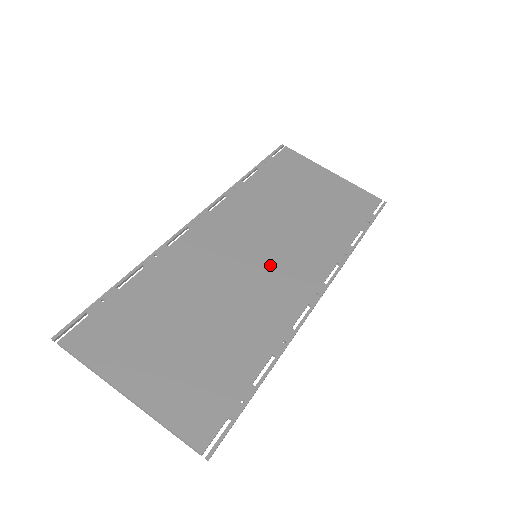
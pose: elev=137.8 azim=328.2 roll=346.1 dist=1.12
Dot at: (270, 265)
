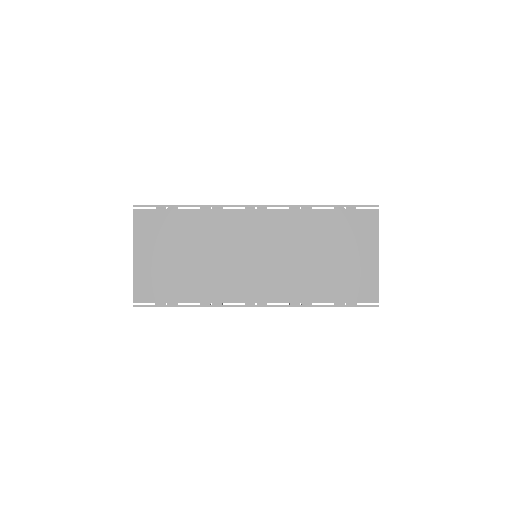
Dot at: (255, 268)
